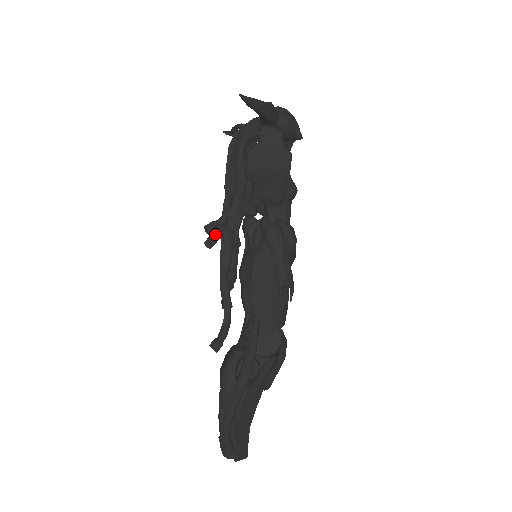
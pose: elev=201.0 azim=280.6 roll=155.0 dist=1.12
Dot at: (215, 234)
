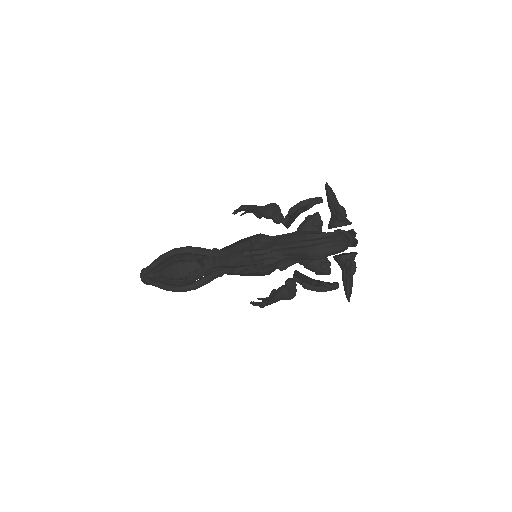
Dot at: occluded
